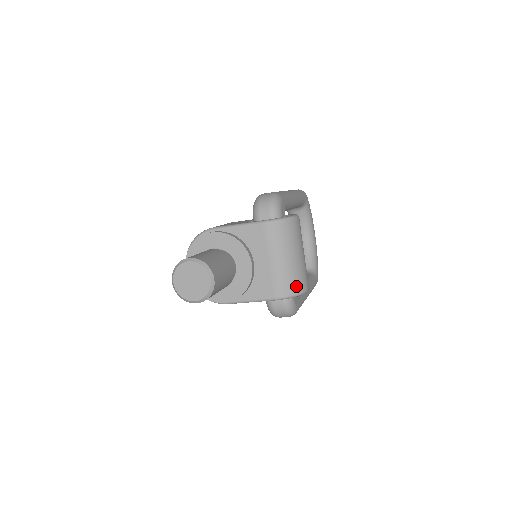
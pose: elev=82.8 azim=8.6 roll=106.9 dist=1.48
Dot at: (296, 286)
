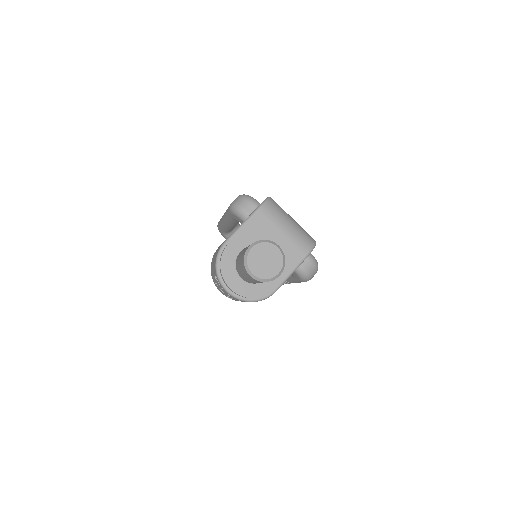
Dot at: (310, 239)
